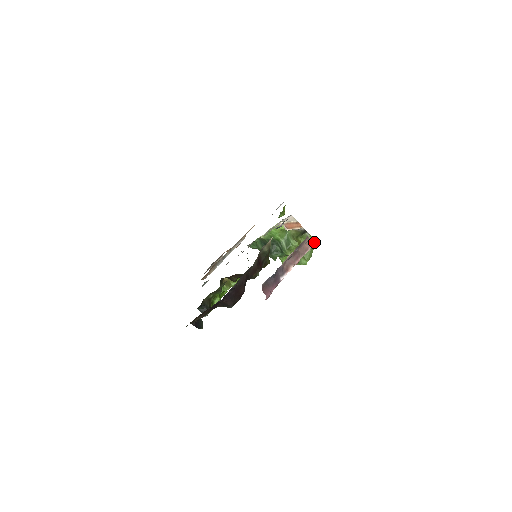
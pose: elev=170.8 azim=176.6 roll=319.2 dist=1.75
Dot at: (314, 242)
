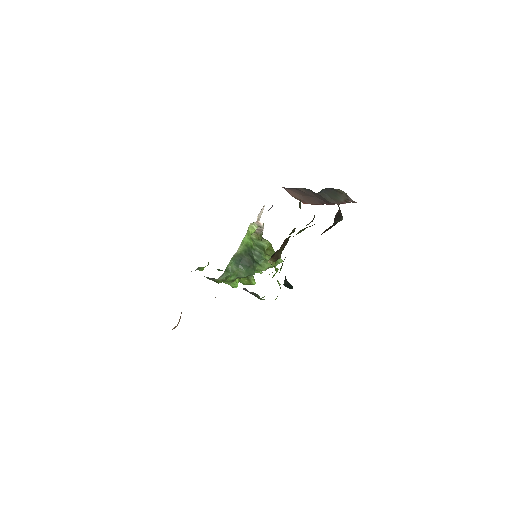
Dot at: (271, 245)
